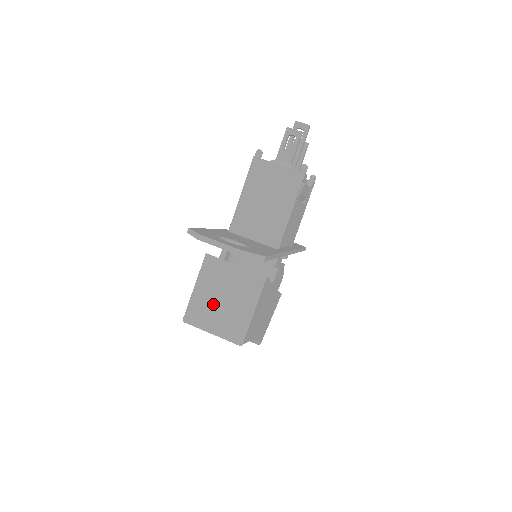
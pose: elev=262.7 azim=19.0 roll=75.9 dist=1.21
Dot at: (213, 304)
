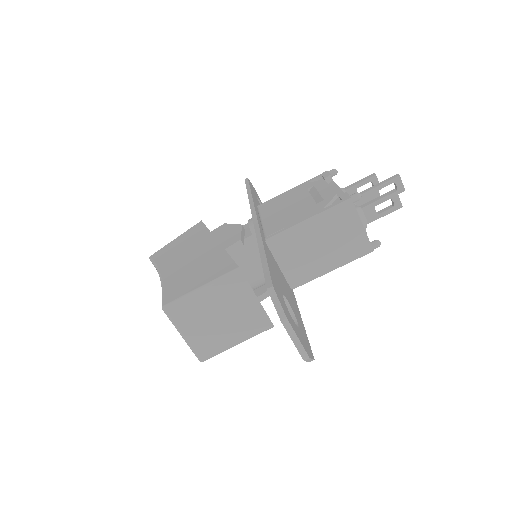
Dot at: (206, 315)
